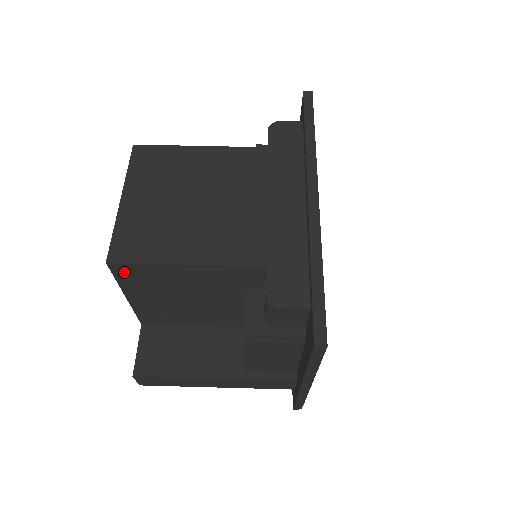
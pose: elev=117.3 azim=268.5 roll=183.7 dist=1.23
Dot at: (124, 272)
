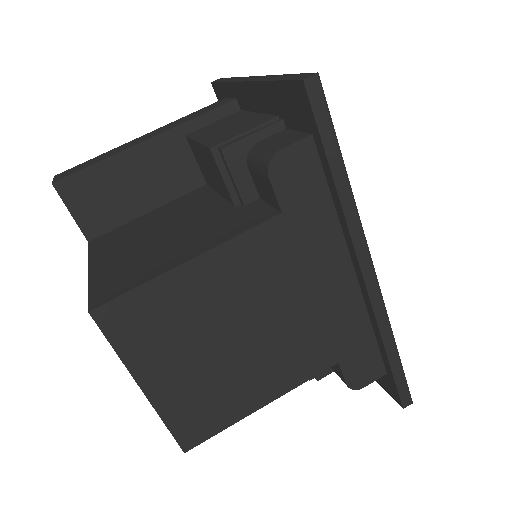
Dot at: occluded
